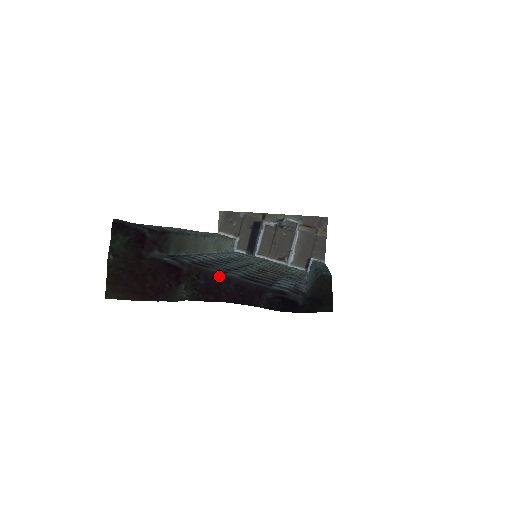
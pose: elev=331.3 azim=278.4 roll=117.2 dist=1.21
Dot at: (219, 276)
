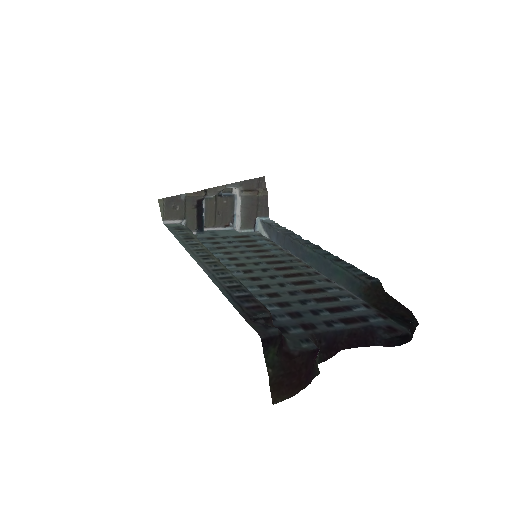
Dot at: (333, 332)
